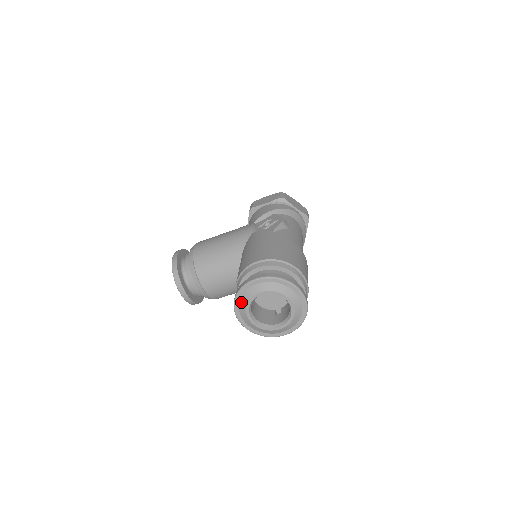
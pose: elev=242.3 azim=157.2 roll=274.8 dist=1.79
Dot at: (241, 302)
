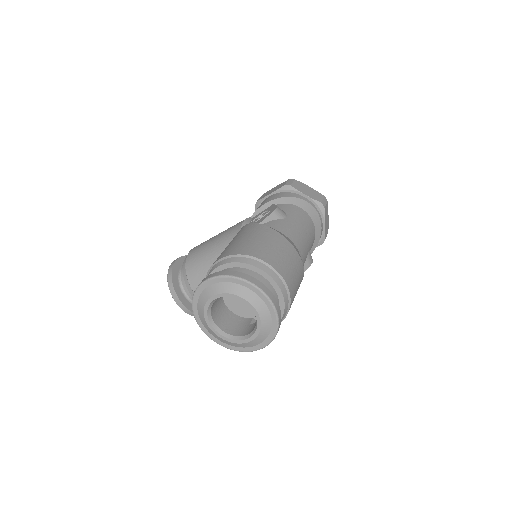
Dot at: (199, 309)
